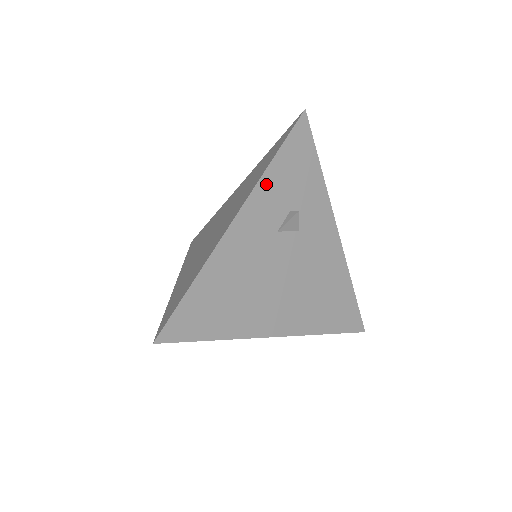
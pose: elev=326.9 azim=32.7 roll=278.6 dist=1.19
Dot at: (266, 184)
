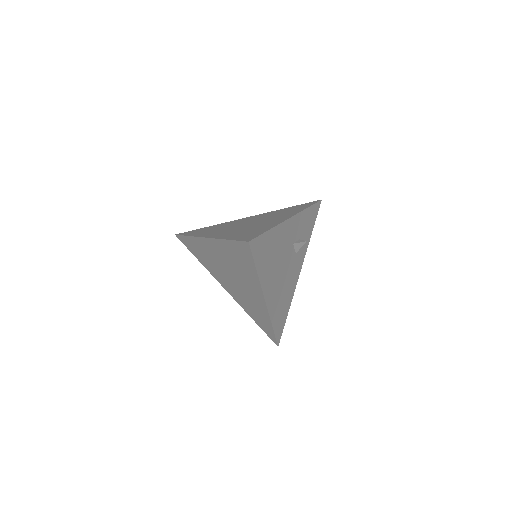
Dot at: (302, 216)
